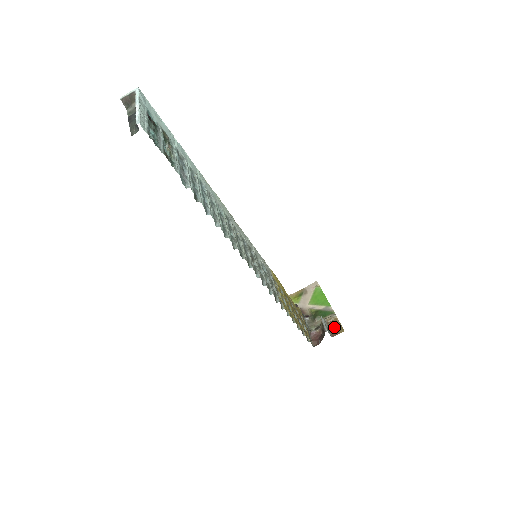
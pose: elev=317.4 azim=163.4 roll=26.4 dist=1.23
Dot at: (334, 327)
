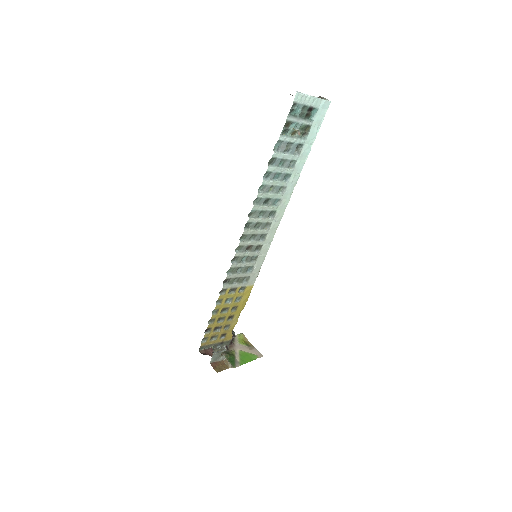
Dot at: (220, 365)
